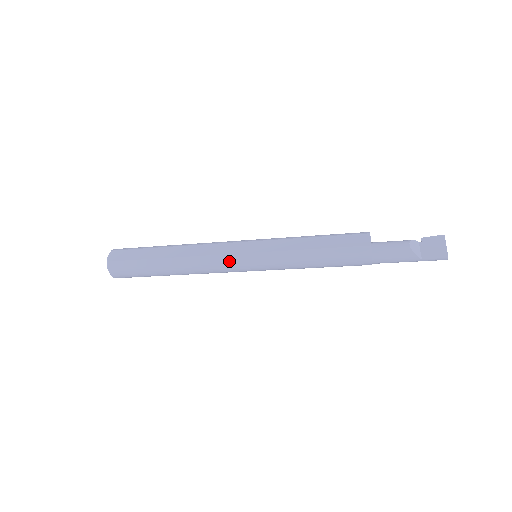
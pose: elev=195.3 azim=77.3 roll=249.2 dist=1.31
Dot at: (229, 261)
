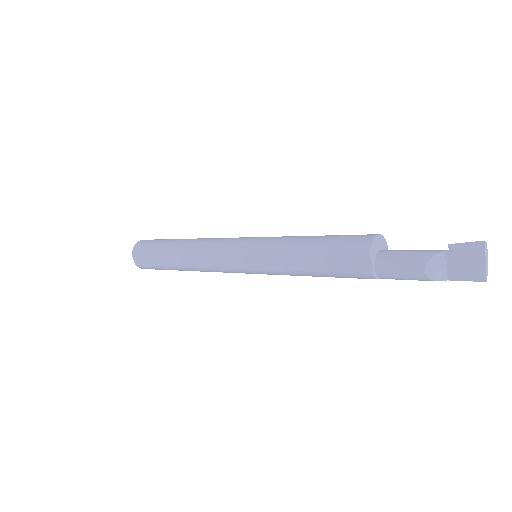
Dot at: (231, 272)
